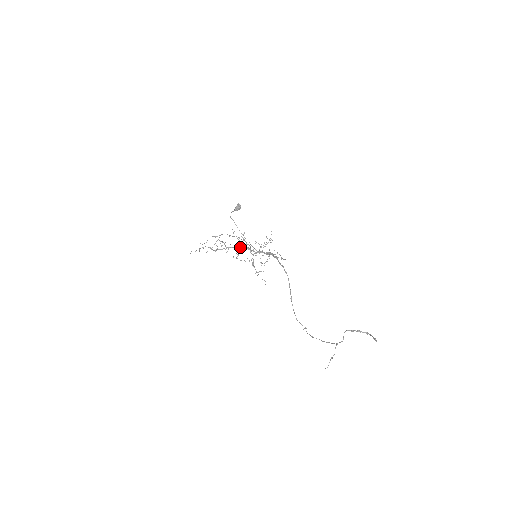
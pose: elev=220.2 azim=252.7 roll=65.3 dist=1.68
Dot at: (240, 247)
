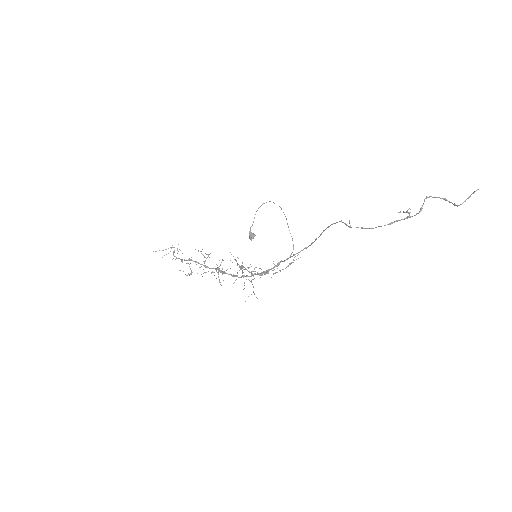
Dot at: (222, 271)
